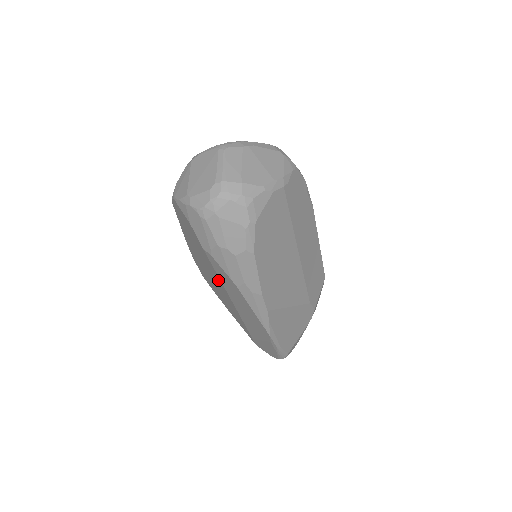
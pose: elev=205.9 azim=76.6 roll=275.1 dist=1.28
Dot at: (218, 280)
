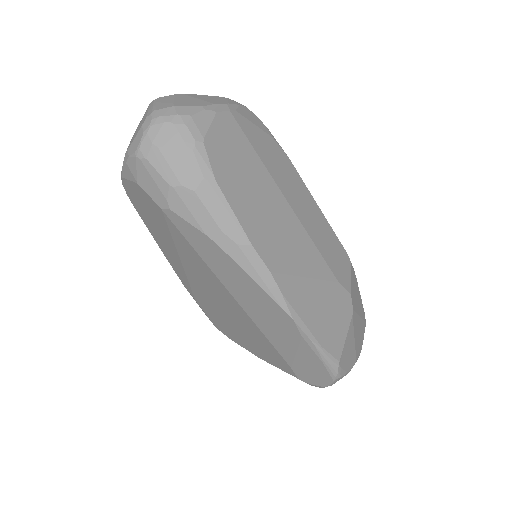
Dot at: (206, 271)
